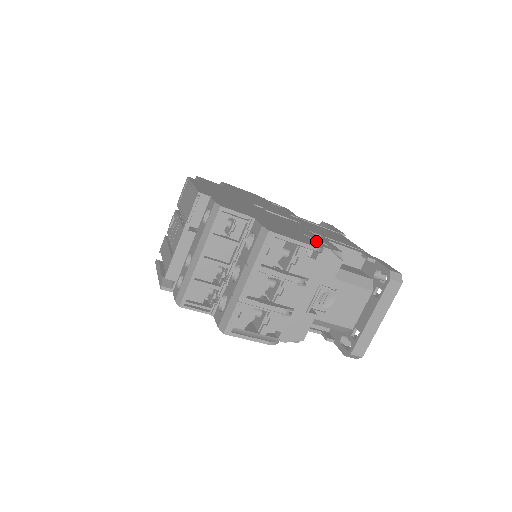
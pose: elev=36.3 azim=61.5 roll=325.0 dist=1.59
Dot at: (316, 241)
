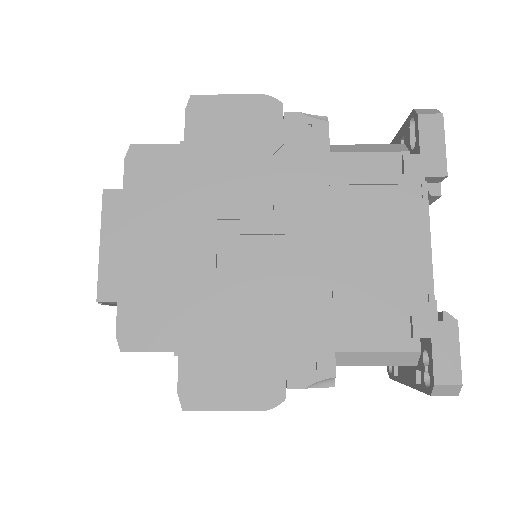
Dot at: (287, 363)
